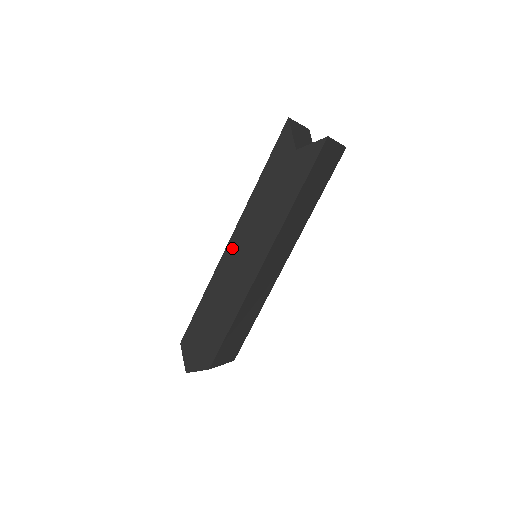
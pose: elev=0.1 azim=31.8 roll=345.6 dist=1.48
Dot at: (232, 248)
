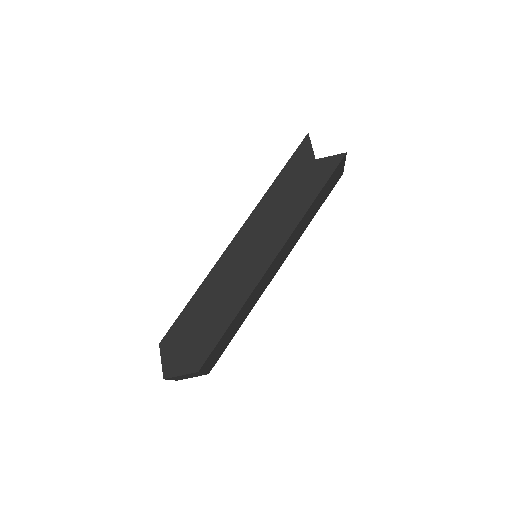
Dot at: (240, 241)
